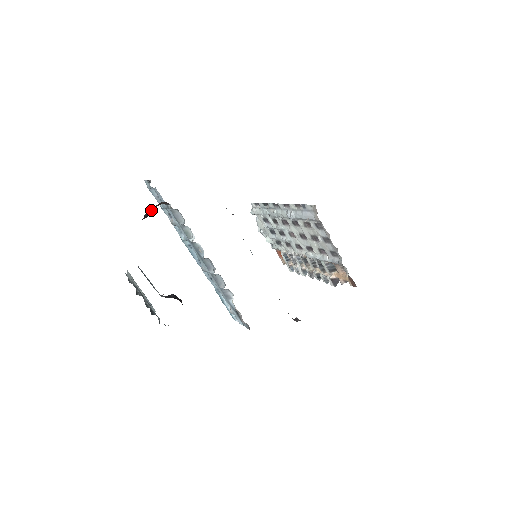
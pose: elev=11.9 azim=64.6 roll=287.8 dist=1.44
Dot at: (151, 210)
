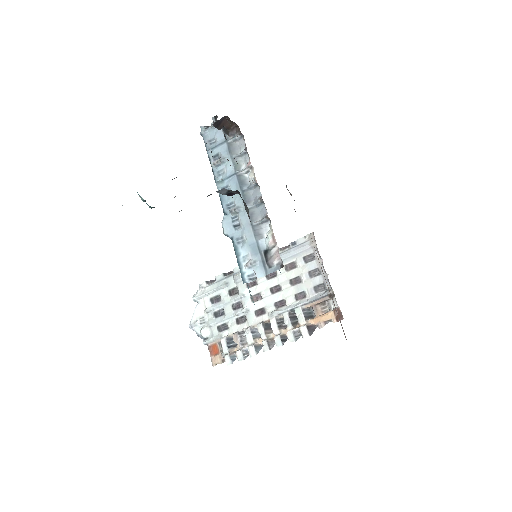
Dot at: (223, 123)
